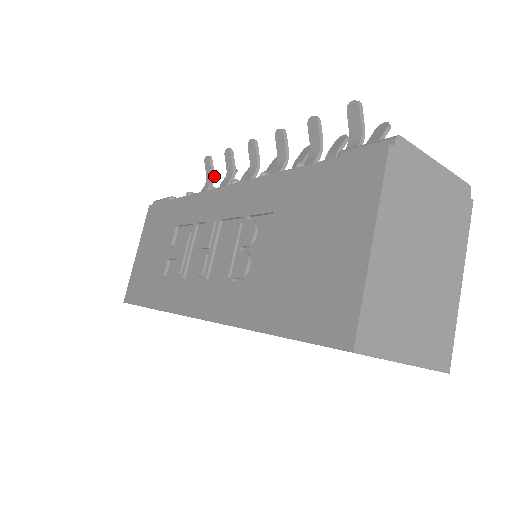
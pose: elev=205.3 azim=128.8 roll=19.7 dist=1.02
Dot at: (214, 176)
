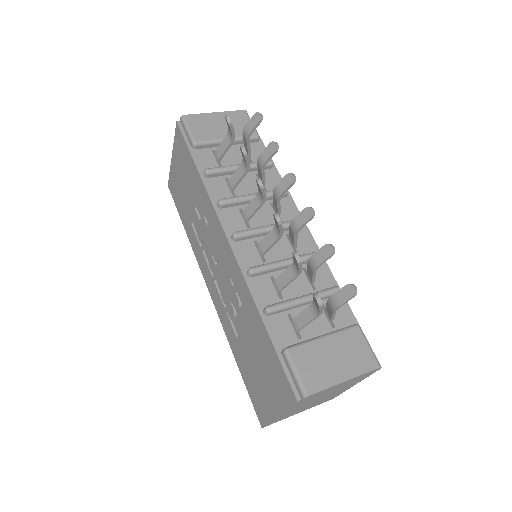
Dot at: occluded
